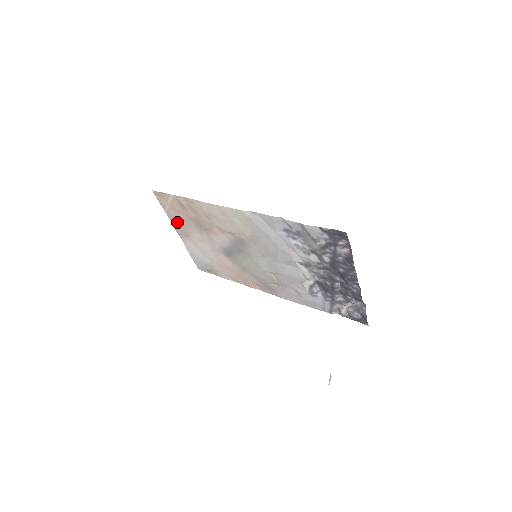
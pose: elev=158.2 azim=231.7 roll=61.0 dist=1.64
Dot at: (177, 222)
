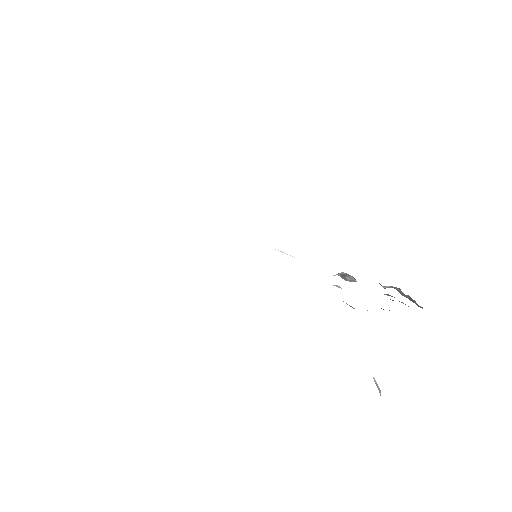
Dot at: occluded
